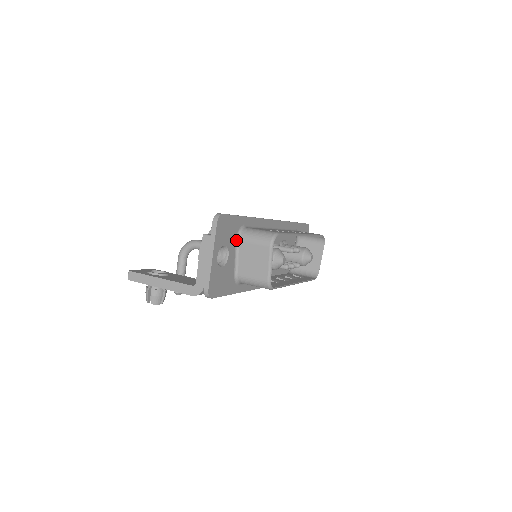
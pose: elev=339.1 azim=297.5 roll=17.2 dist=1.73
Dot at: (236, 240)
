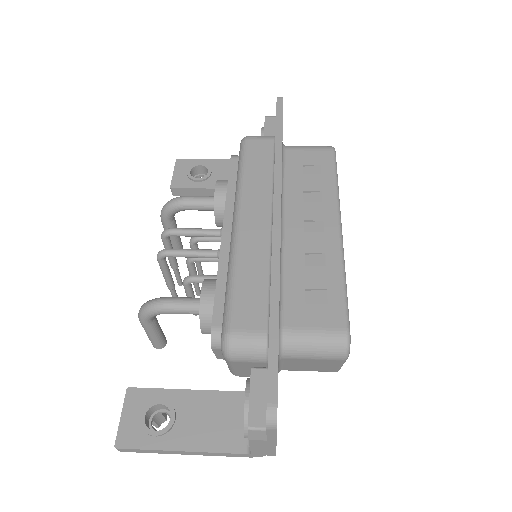
Dot at: (278, 361)
